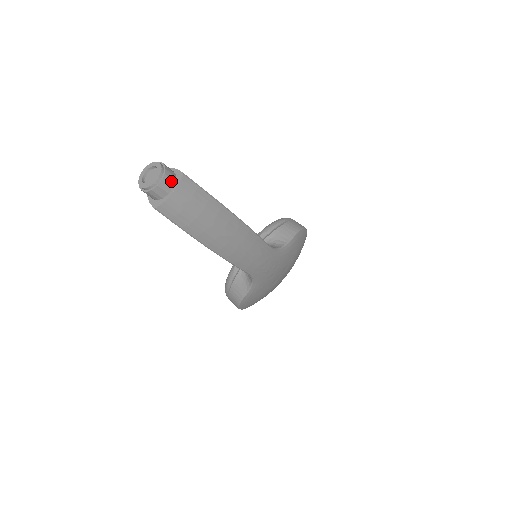
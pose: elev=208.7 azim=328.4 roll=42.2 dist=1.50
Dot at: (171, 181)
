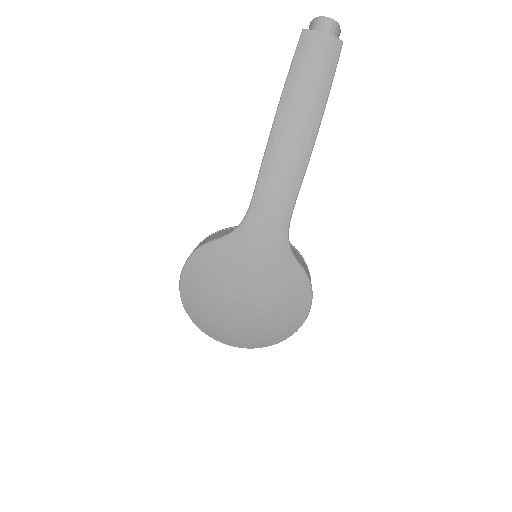
Dot at: (333, 33)
